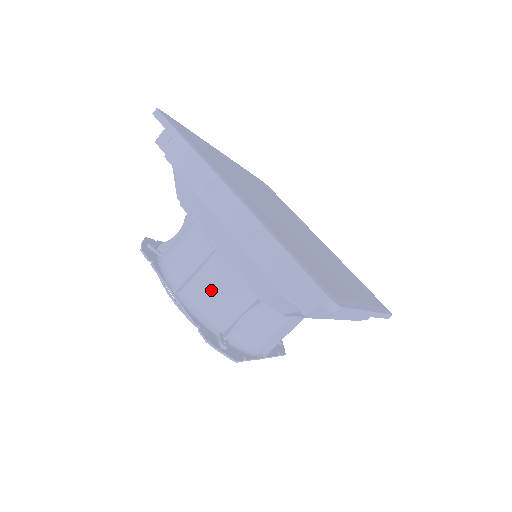
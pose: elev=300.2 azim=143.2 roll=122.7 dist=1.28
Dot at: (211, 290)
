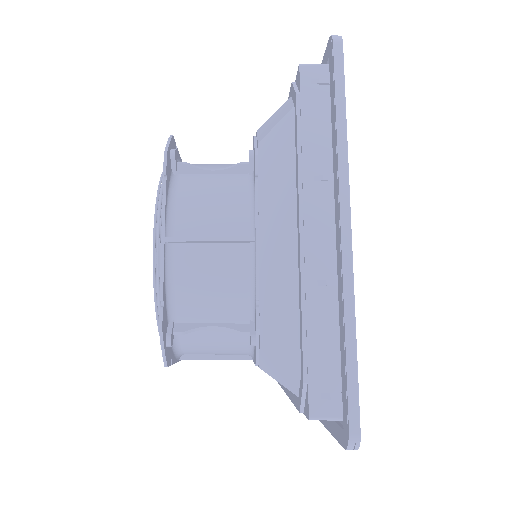
Dot at: (209, 275)
